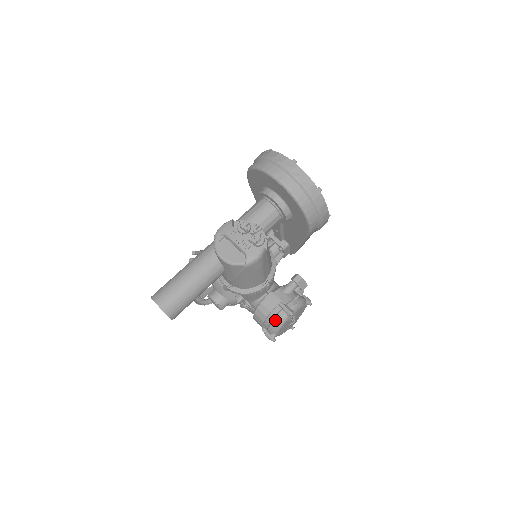
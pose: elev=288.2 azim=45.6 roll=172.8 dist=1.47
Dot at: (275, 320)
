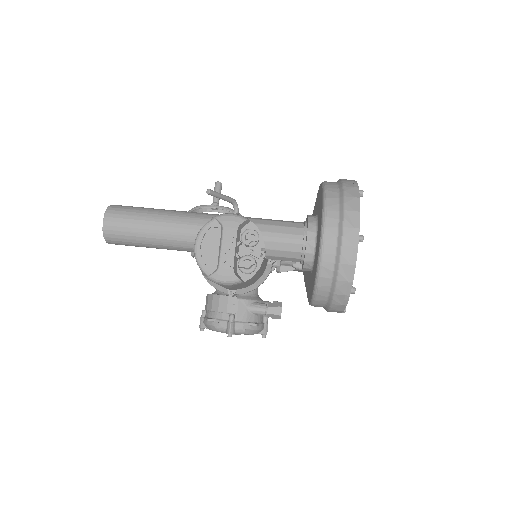
Dot at: (214, 322)
